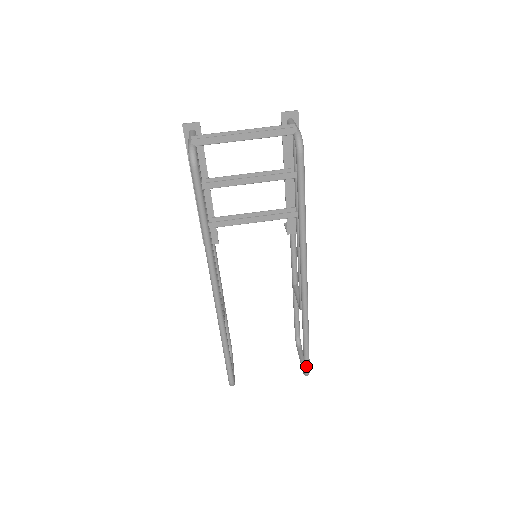
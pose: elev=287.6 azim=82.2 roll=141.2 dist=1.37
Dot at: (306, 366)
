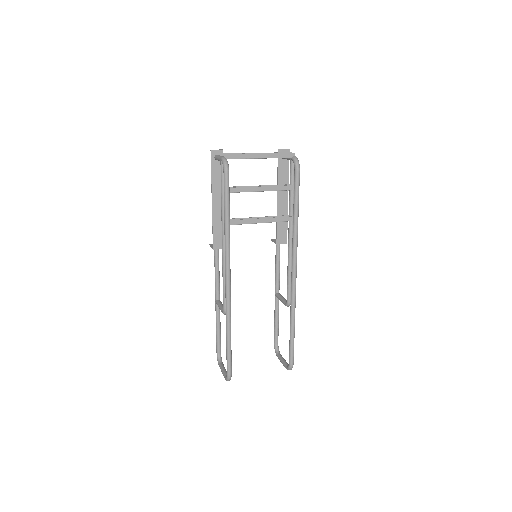
Dot at: (291, 358)
